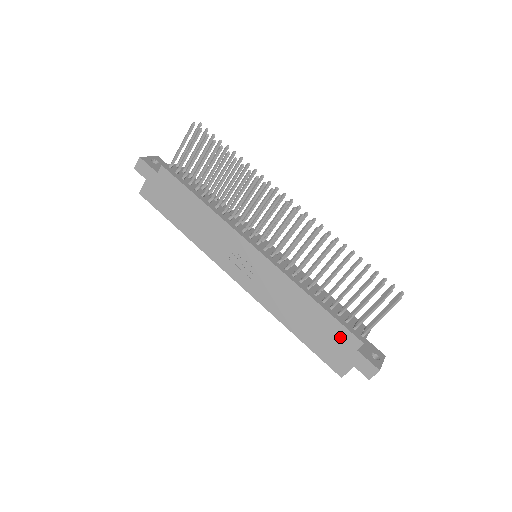
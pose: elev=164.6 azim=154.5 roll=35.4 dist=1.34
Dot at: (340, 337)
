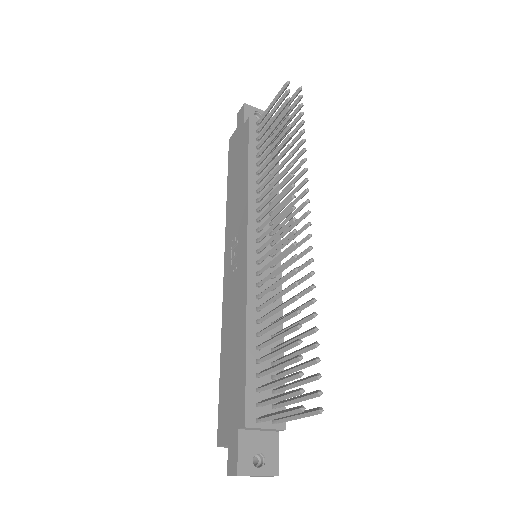
Dot at: (238, 399)
